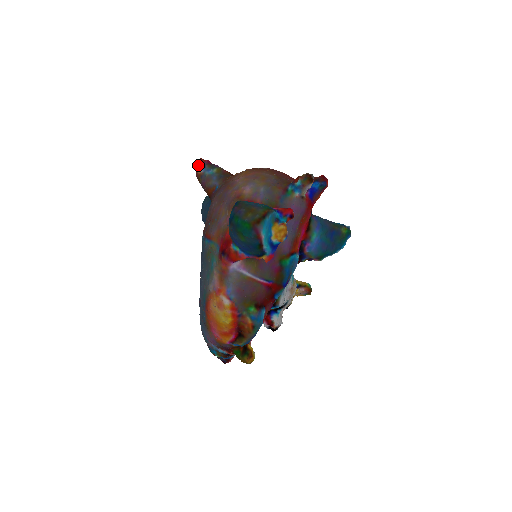
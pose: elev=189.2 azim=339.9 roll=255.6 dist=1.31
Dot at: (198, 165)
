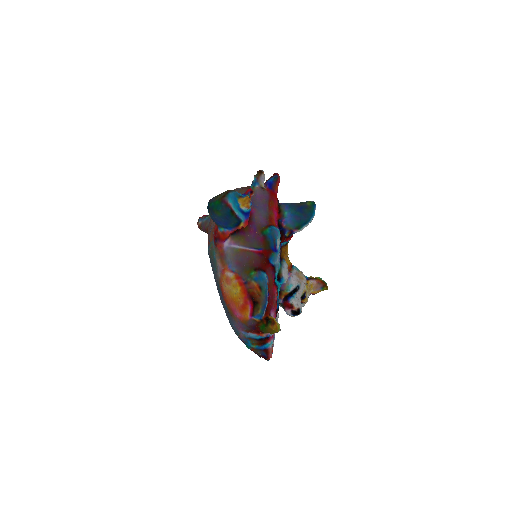
Dot at: (198, 221)
